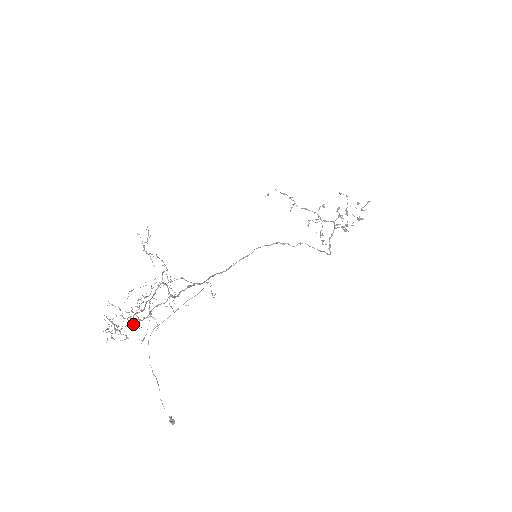
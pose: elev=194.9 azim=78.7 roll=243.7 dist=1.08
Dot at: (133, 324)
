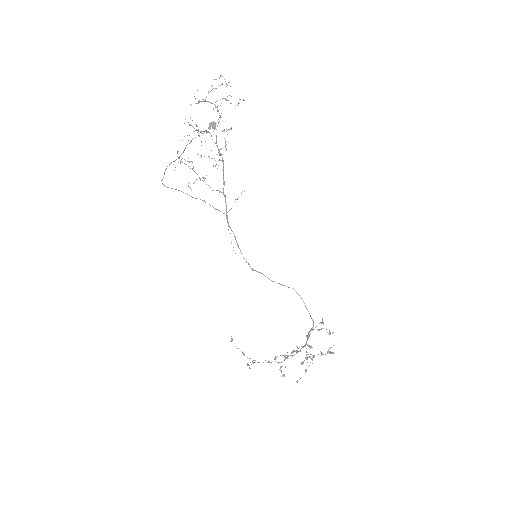
Dot at: (223, 98)
